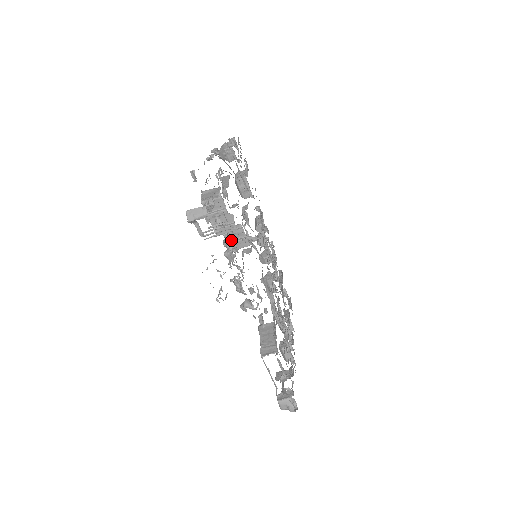
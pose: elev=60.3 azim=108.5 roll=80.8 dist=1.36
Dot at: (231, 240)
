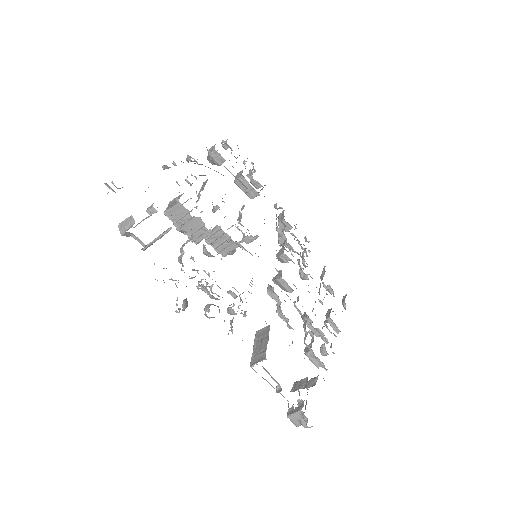
Dot at: occluded
